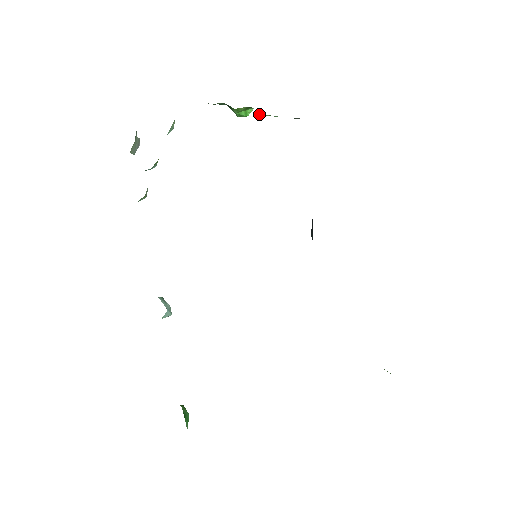
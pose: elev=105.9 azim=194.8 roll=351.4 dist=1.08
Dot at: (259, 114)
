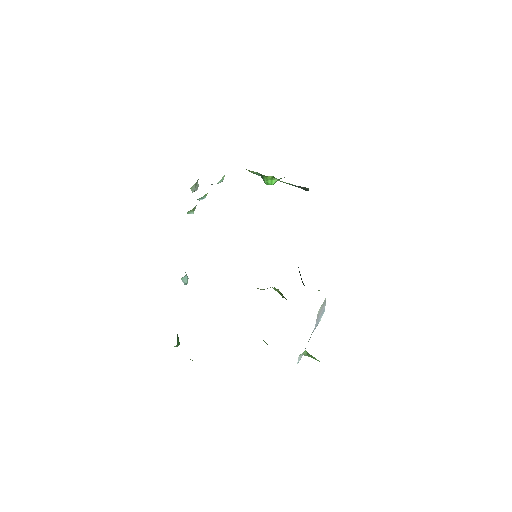
Dot at: occluded
